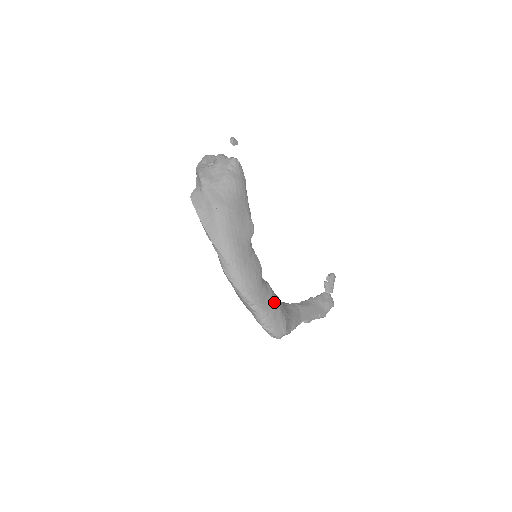
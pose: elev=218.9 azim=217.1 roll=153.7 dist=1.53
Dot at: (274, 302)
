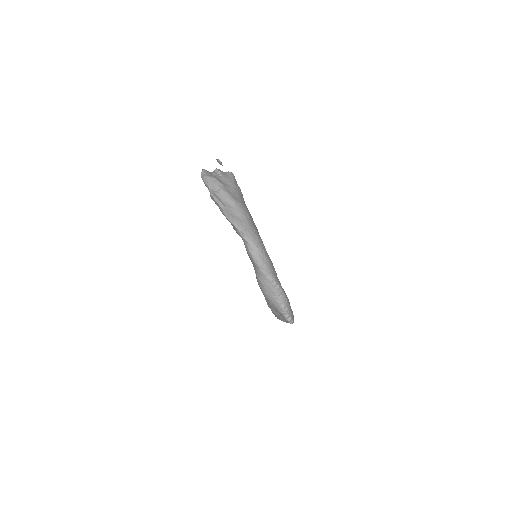
Dot at: occluded
